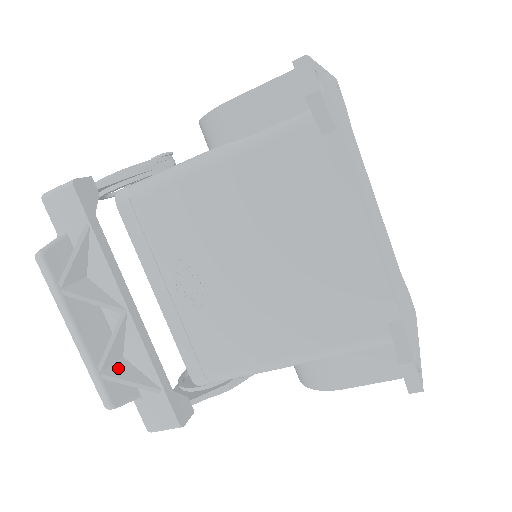
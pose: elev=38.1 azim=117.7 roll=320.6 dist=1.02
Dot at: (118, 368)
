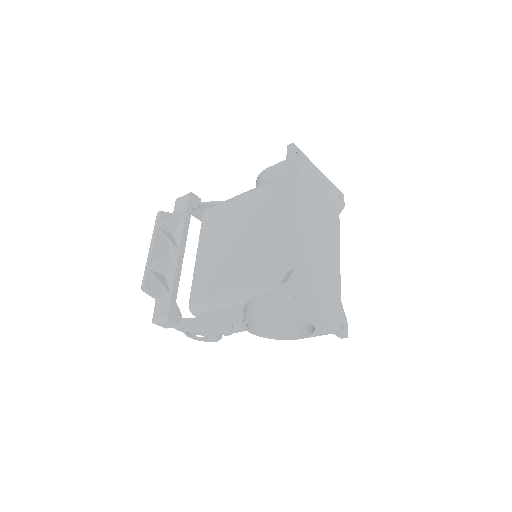
Dot at: (158, 275)
